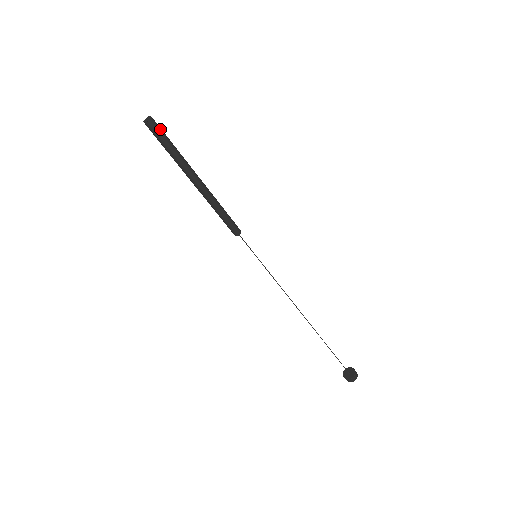
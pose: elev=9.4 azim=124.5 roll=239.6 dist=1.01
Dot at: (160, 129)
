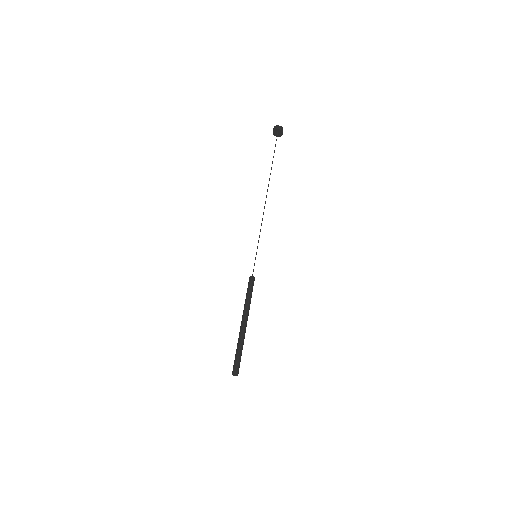
Dot at: (239, 366)
